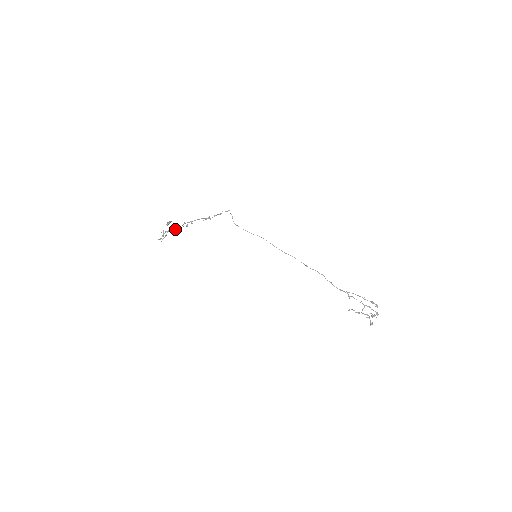
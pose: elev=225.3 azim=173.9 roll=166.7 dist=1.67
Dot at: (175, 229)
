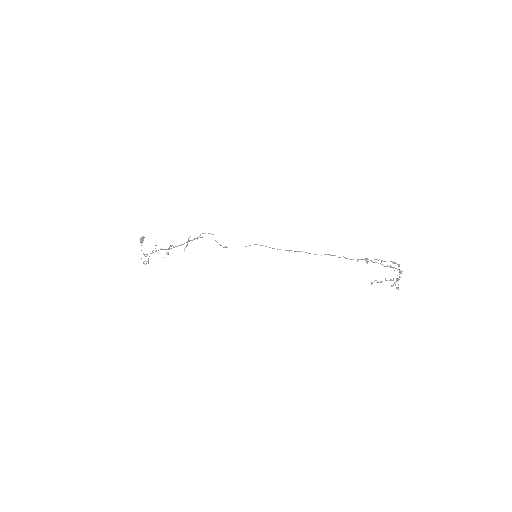
Dot at: occluded
